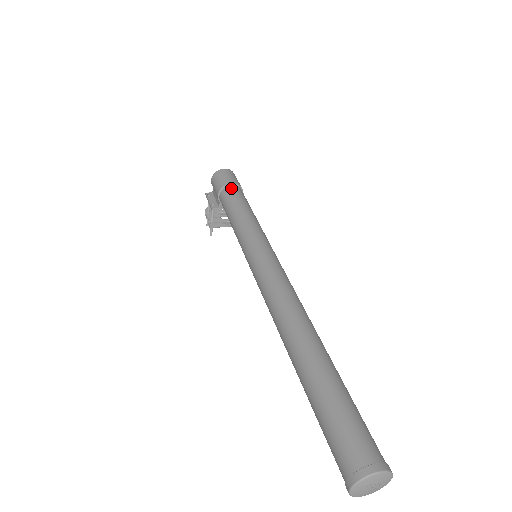
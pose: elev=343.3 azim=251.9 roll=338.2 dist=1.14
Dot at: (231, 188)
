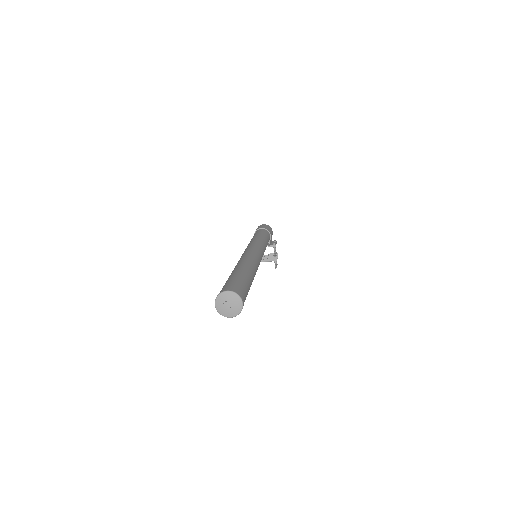
Dot at: (259, 230)
